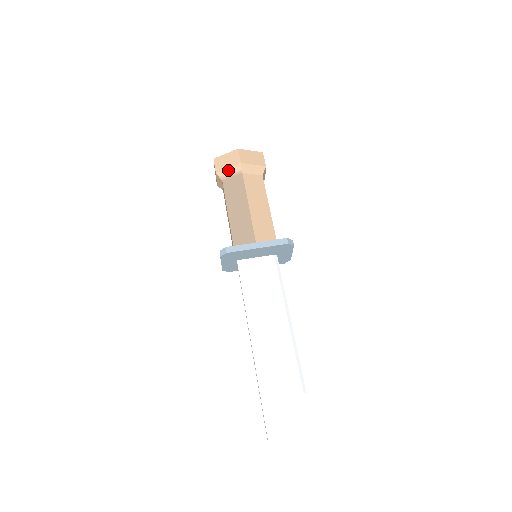
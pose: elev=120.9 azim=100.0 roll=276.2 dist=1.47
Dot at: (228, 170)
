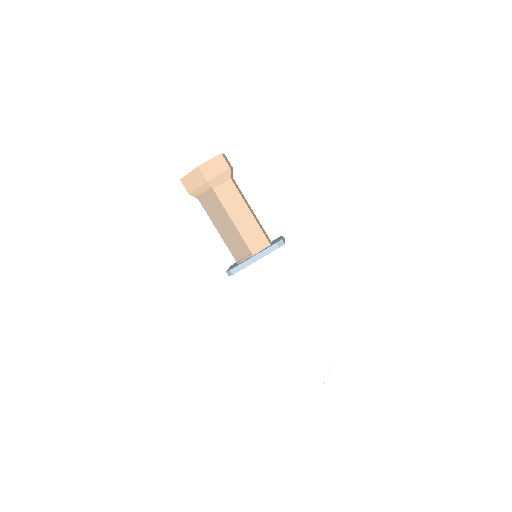
Dot at: (199, 190)
